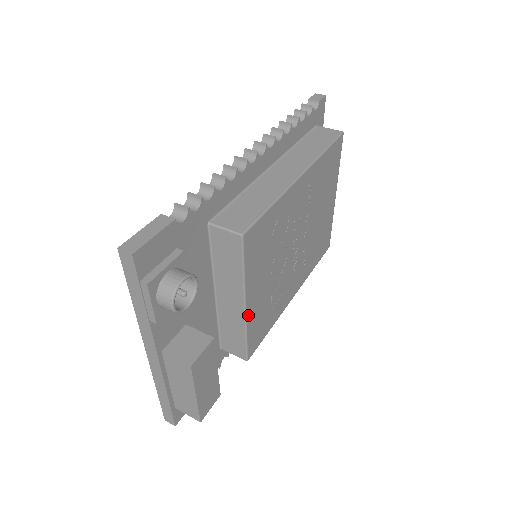
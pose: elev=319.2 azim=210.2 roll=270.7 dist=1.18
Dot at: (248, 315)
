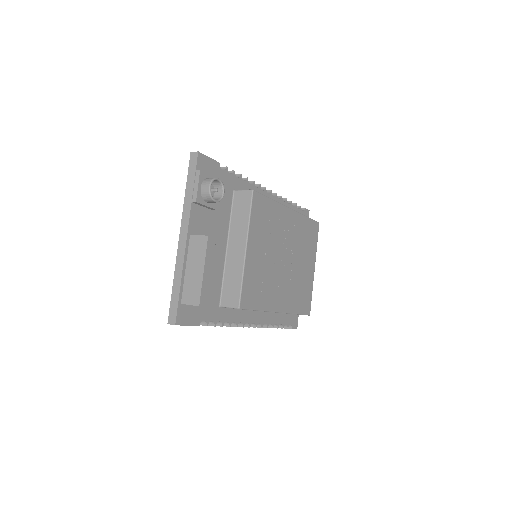
Dot at: (247, 260)
